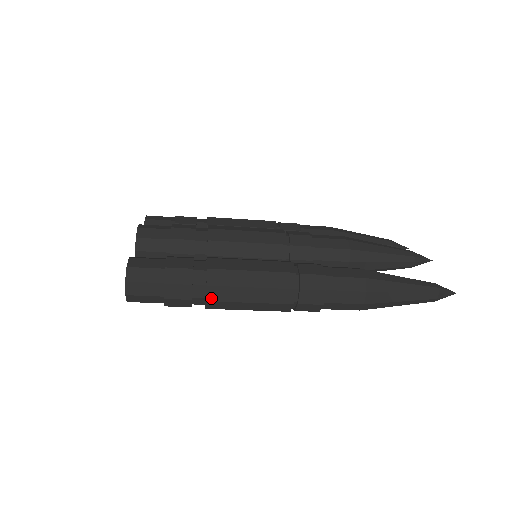
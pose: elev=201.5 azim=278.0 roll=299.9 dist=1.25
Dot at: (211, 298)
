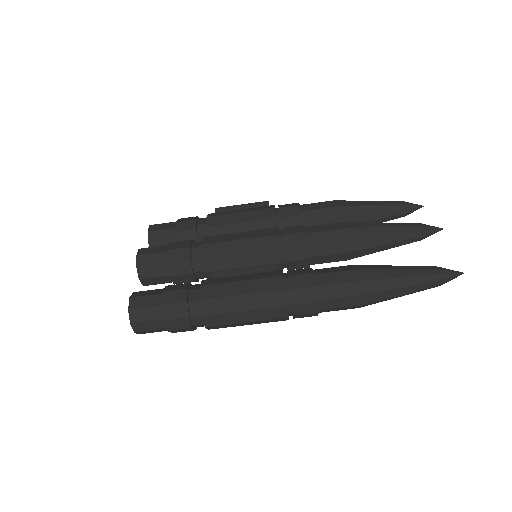
Dot at: (209, 324)
